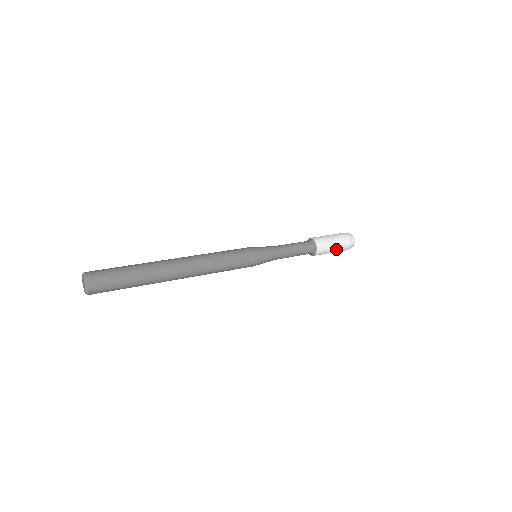
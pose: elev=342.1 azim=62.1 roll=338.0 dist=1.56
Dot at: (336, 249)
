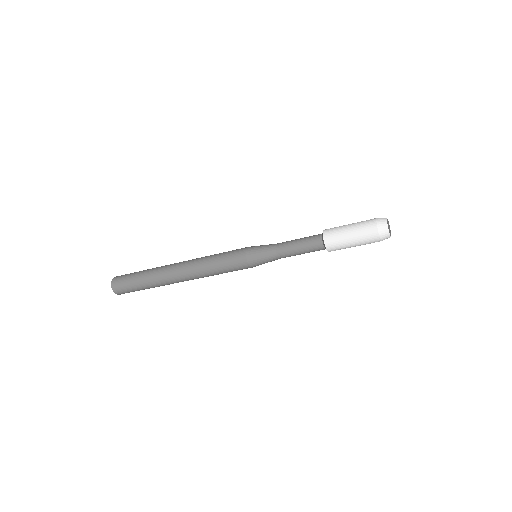
Dot at: (354, 225)
